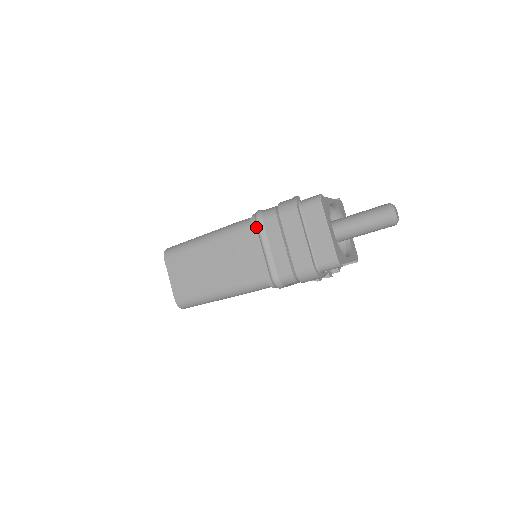
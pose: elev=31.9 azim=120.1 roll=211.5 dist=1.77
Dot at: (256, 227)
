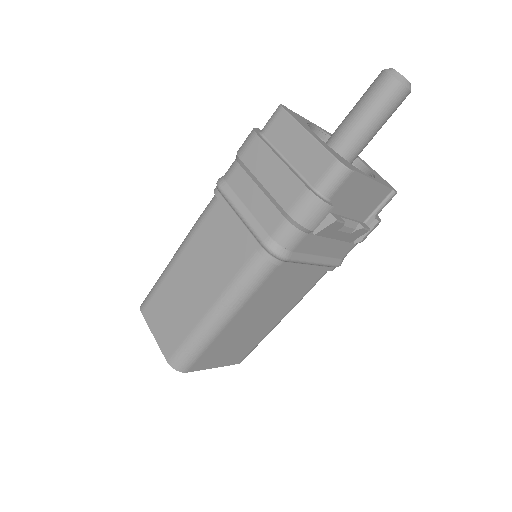
Dot at: (221, 195)
